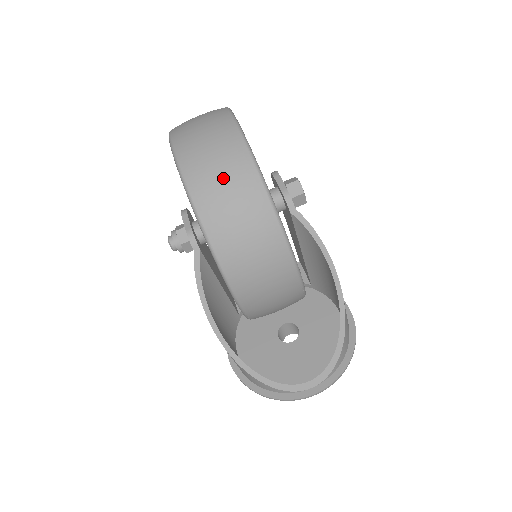
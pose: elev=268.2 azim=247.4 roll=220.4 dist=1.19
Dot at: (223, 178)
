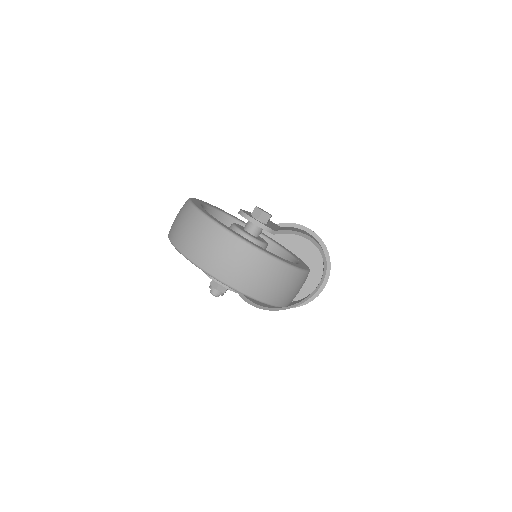
Dot at: (260, 276)
